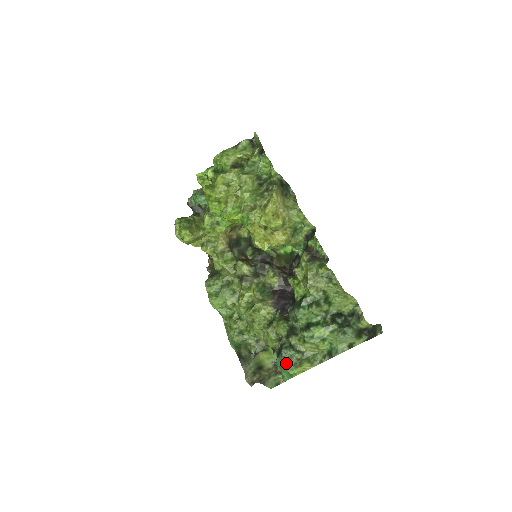
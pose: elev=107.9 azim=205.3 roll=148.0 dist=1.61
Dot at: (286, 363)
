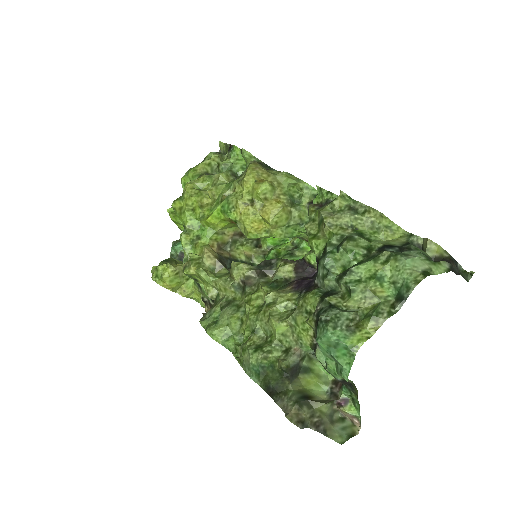
Dot at: (332, 328)
